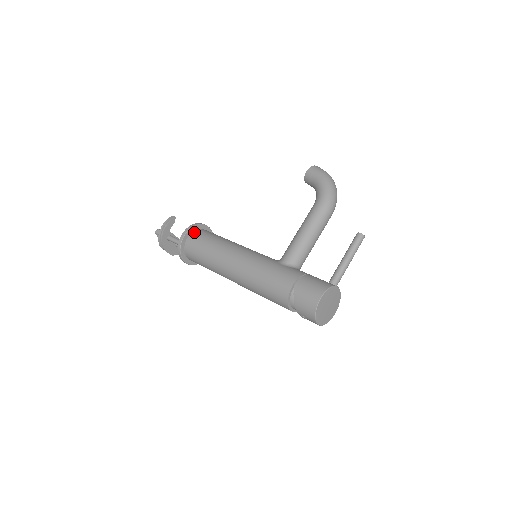
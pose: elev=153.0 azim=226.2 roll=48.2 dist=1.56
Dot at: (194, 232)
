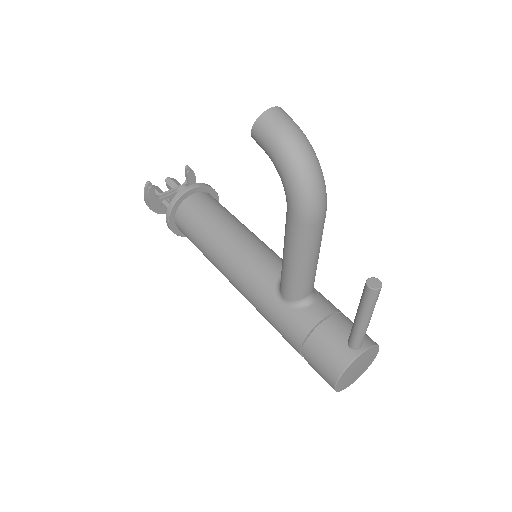
Dot at: (177, 215)
